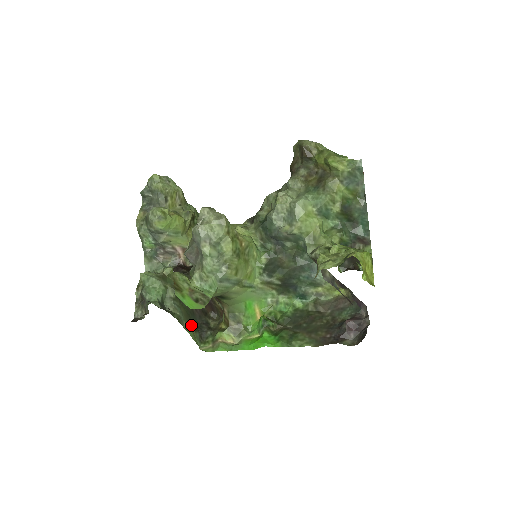
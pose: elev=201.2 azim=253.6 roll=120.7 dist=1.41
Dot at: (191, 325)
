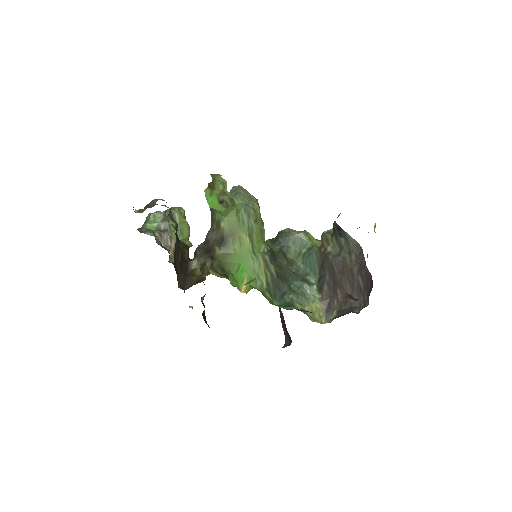
Dot at: occluded
